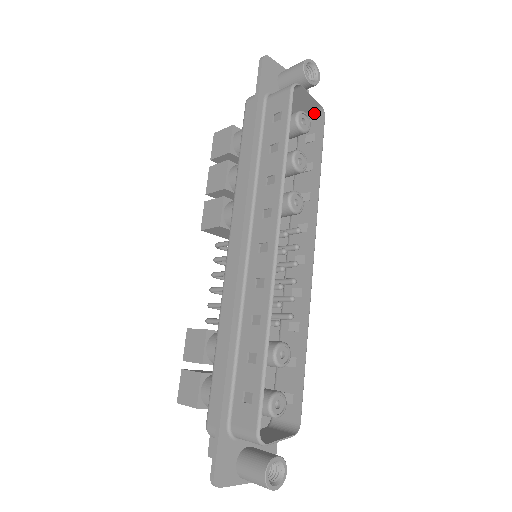
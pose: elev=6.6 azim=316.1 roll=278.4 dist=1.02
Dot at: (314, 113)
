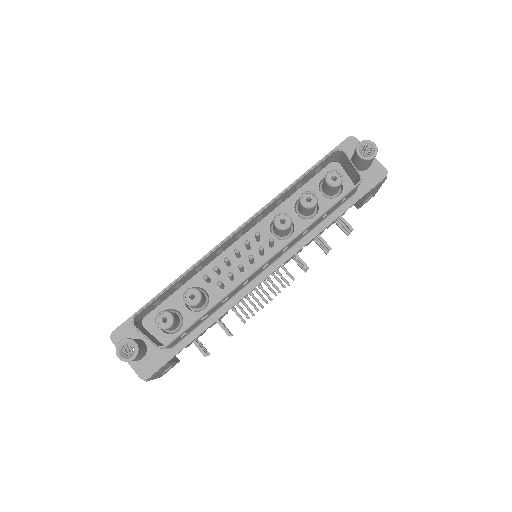
Dot at: (358, 181)
